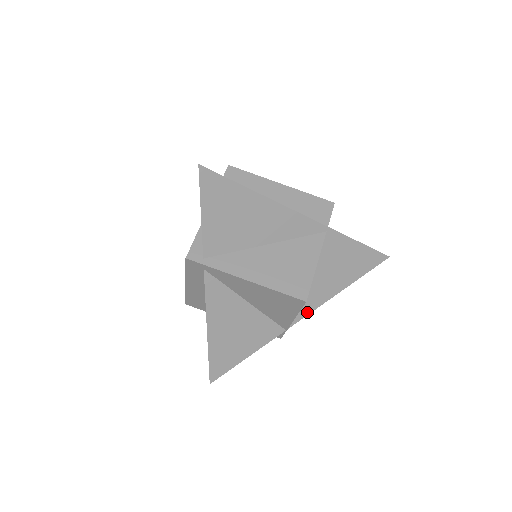
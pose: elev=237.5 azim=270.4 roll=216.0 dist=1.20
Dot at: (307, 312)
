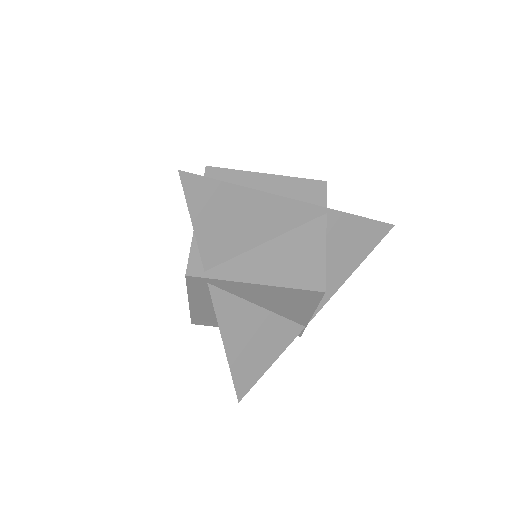
Dot at: (323, 302)
